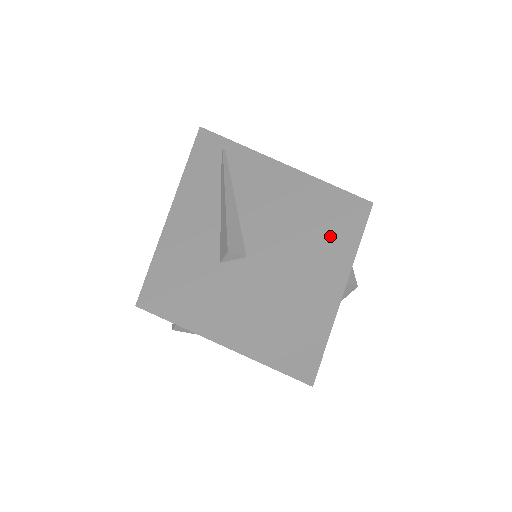
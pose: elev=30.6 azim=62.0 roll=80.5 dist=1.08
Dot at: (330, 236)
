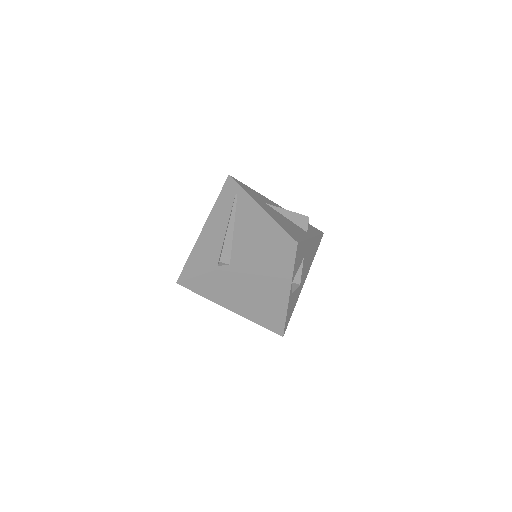
Dot at: (275, 258)
